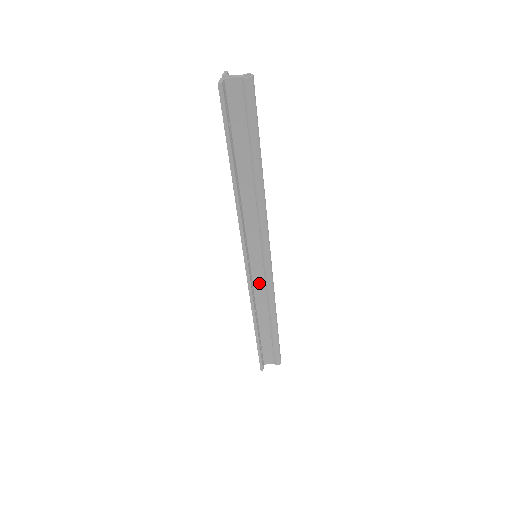
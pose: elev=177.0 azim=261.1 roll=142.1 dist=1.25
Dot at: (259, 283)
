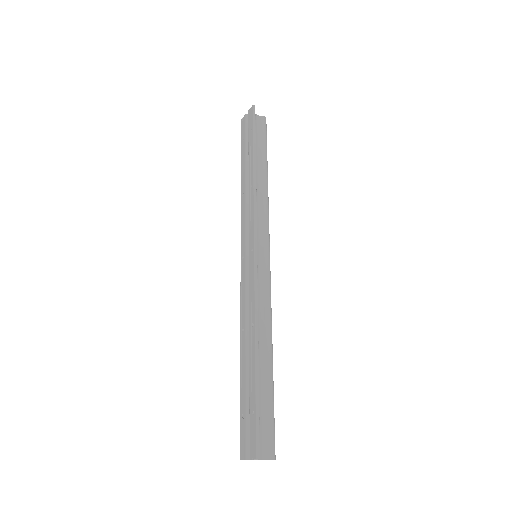
Dot at: (258, 290)
